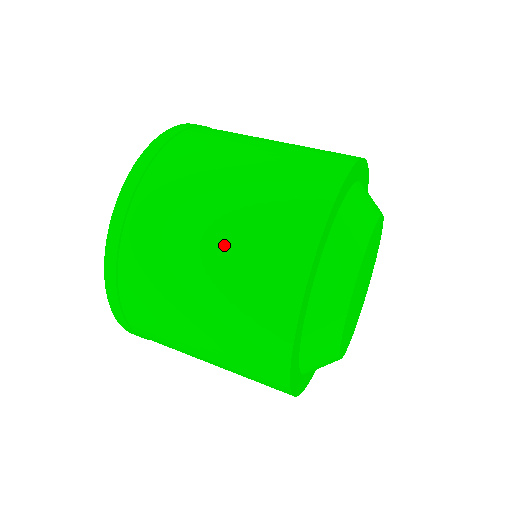
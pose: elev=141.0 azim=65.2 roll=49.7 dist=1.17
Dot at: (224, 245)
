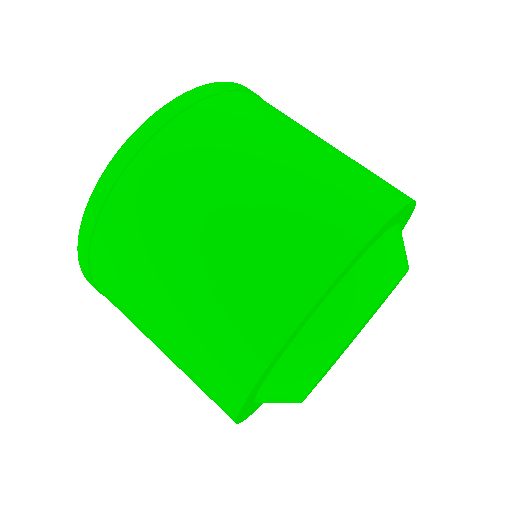
Dot at: (171, 359)
